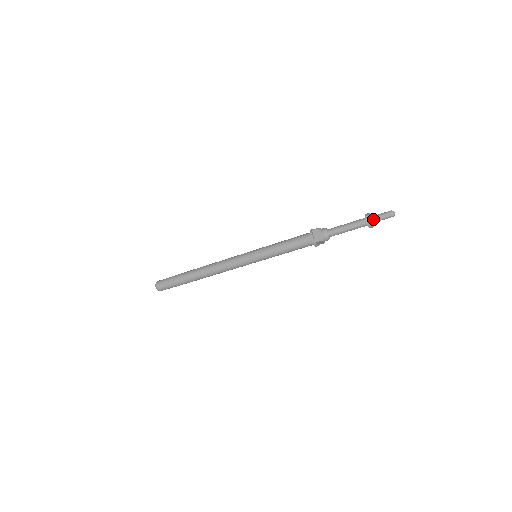
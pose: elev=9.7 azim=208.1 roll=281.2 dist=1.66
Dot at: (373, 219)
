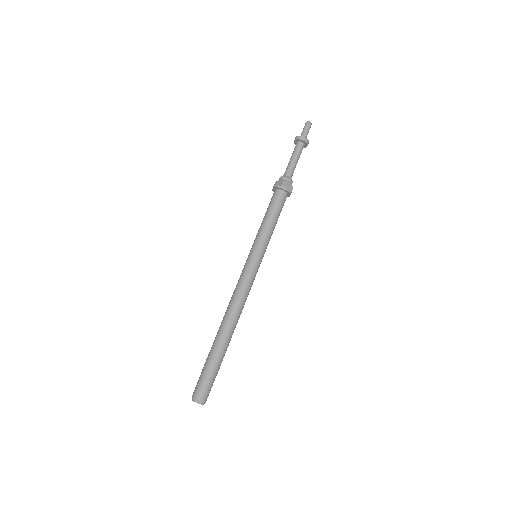
Dot at: (301, 136)
